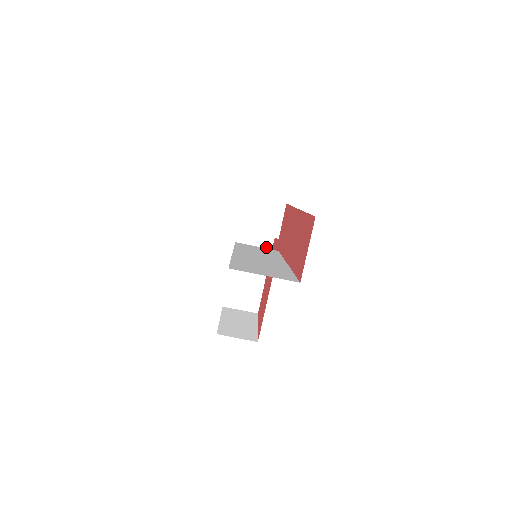
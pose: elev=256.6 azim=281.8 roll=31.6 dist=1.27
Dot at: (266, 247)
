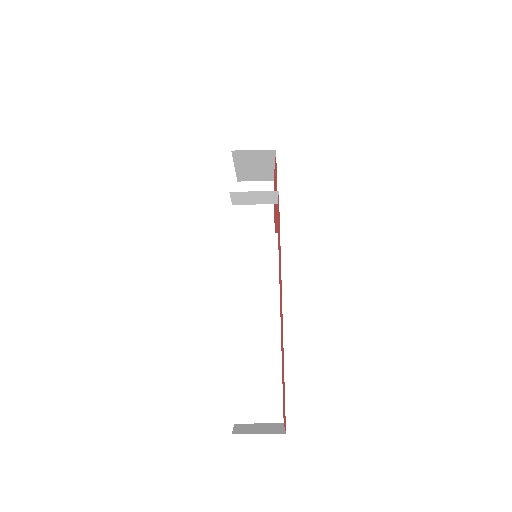
Dot at: (268, 157)
